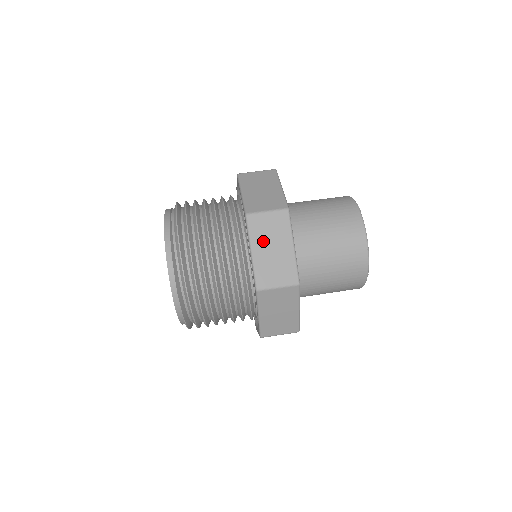
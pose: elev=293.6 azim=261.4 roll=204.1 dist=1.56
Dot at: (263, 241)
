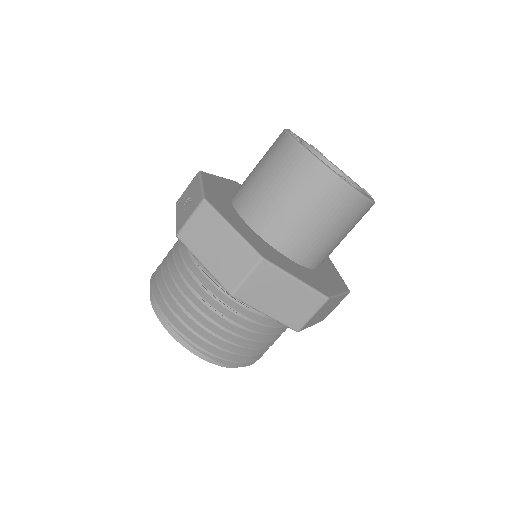
Dot at: (317, 318)
